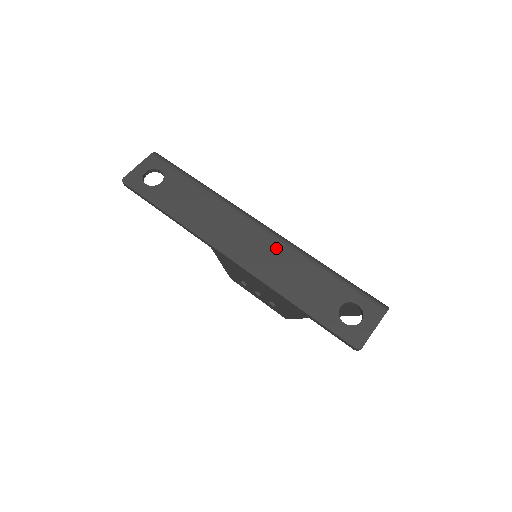
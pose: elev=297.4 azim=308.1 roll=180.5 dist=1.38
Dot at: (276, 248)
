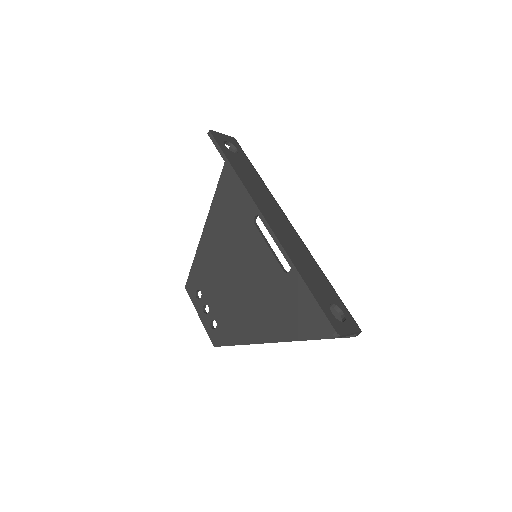
Dot at: (298, 242)
